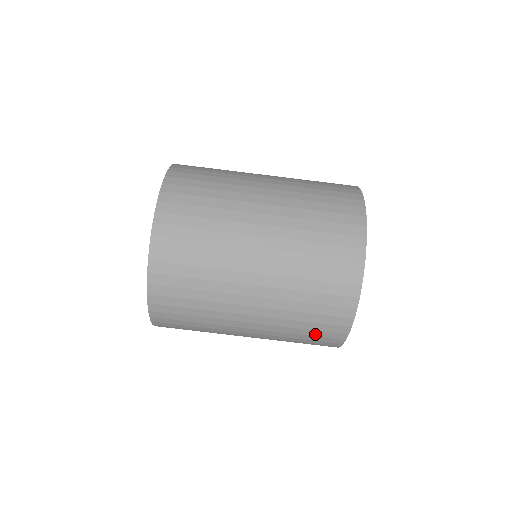
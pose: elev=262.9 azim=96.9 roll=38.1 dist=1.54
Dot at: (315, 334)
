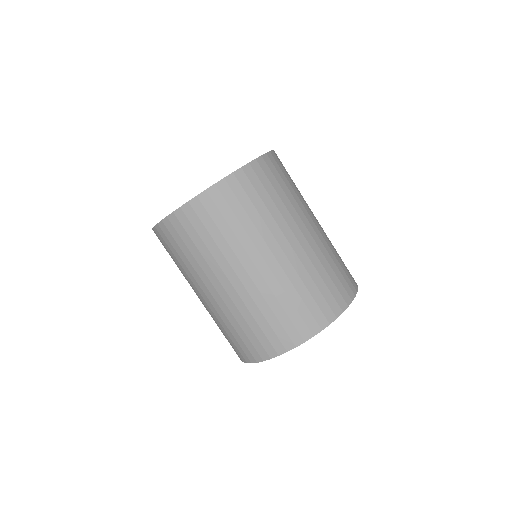
Dot at: (258, 335)
